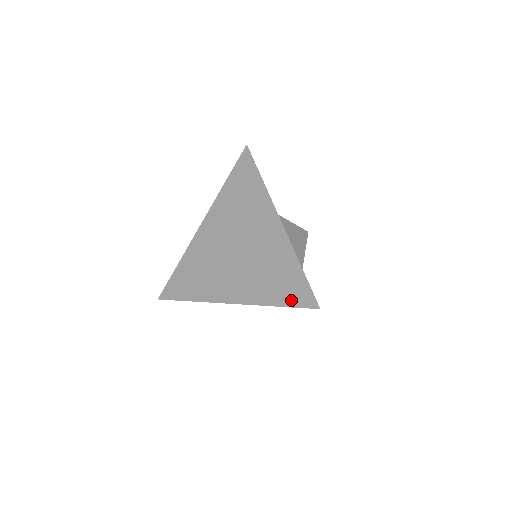
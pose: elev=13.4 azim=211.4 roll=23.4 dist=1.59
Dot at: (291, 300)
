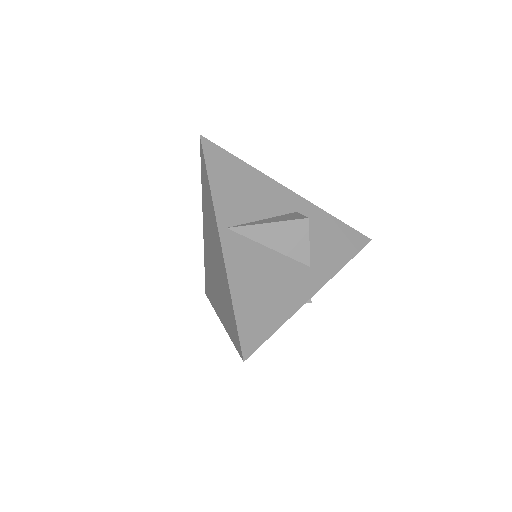
Dot at: (234, 339)
